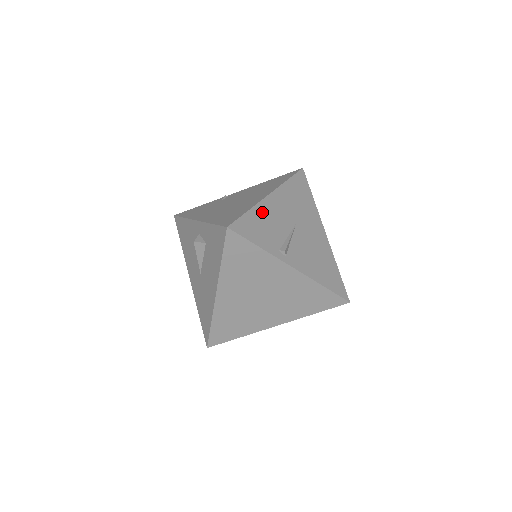
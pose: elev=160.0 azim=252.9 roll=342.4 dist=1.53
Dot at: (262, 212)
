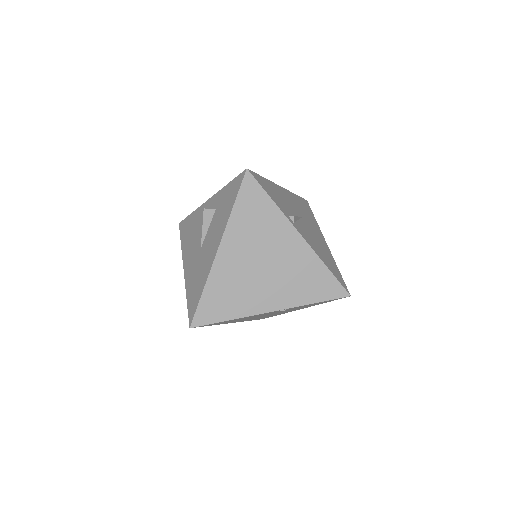
Dot at: (275, 188)
